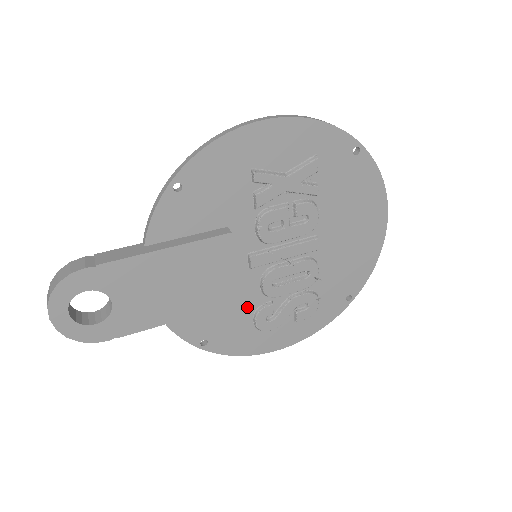
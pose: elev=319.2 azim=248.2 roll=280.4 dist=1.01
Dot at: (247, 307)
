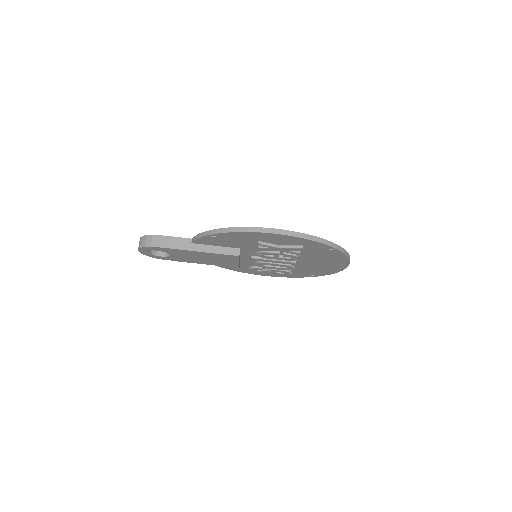
Dot at: (247, 264)
